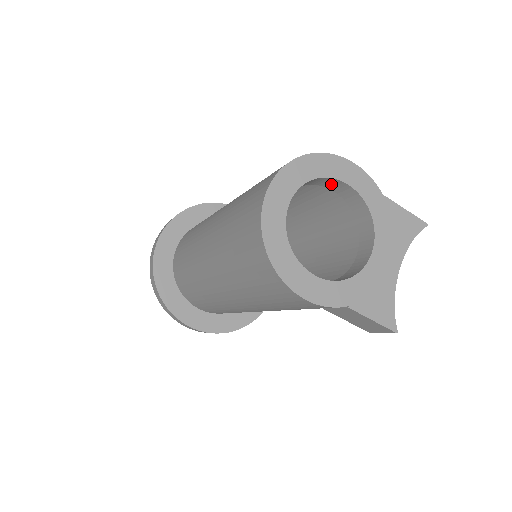
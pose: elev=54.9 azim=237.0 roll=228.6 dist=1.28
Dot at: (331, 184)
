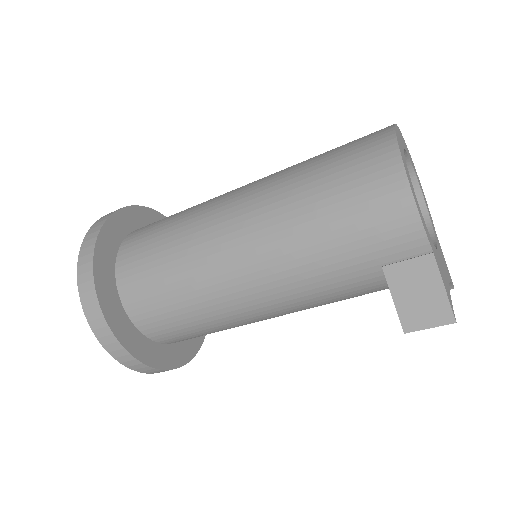
Dot at: occluded
